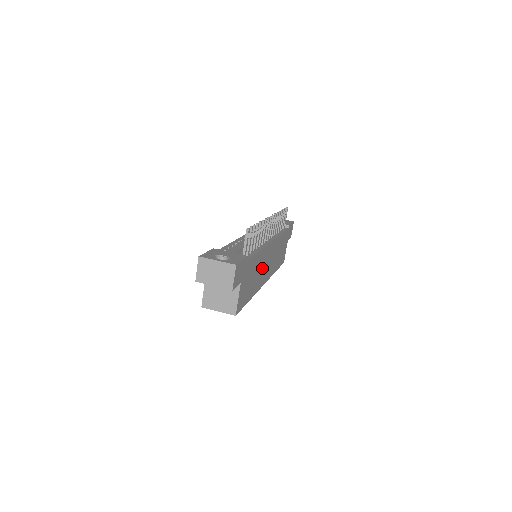
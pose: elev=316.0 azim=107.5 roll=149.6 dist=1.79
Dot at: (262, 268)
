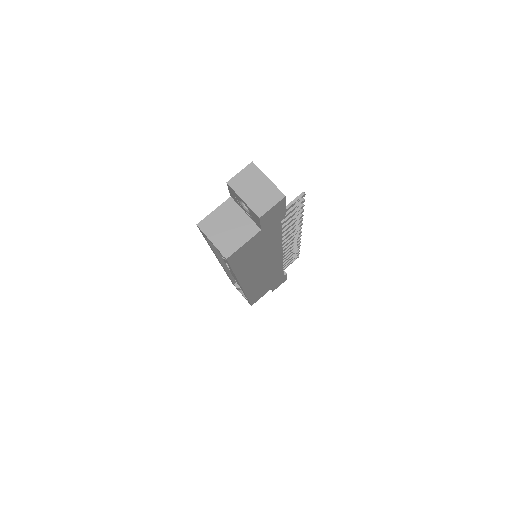
Dot at: (261, 264)
